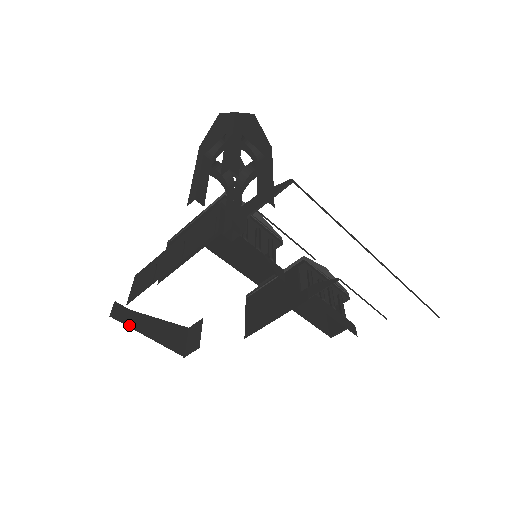
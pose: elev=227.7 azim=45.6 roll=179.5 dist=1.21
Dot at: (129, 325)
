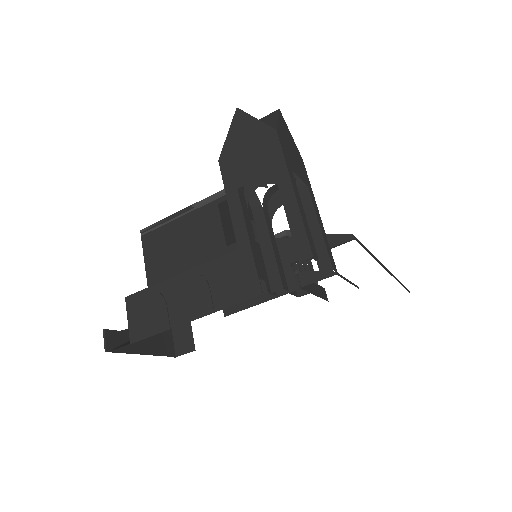
Dot at: (125, 351)
